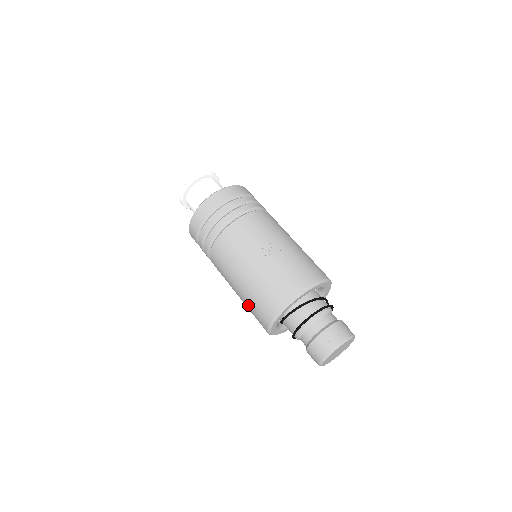
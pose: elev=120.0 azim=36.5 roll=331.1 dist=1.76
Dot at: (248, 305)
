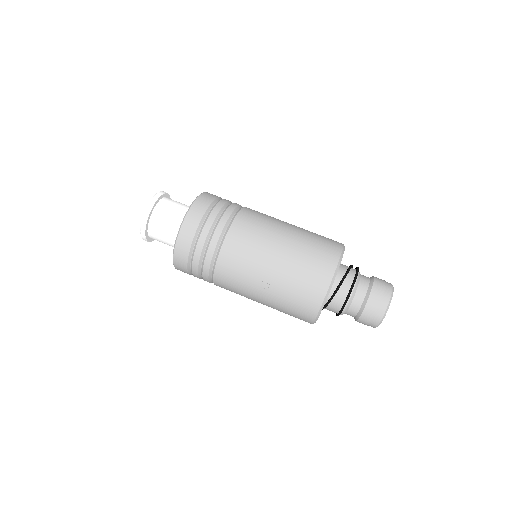
Dot at: occluded
